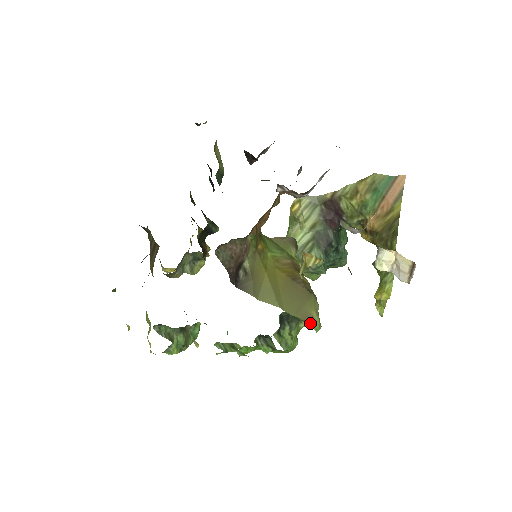
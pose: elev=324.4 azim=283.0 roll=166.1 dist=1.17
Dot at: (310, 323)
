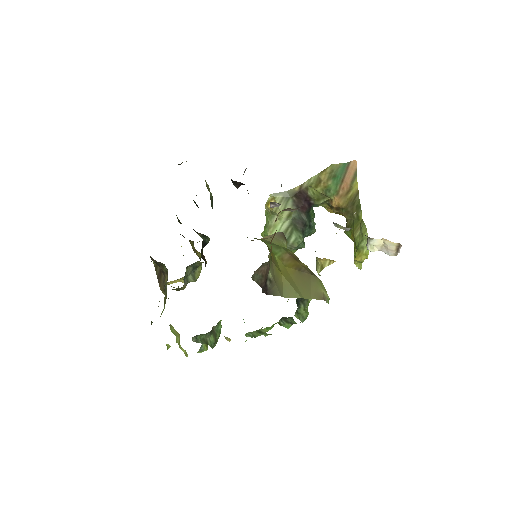
Dot at: (324, 300)
